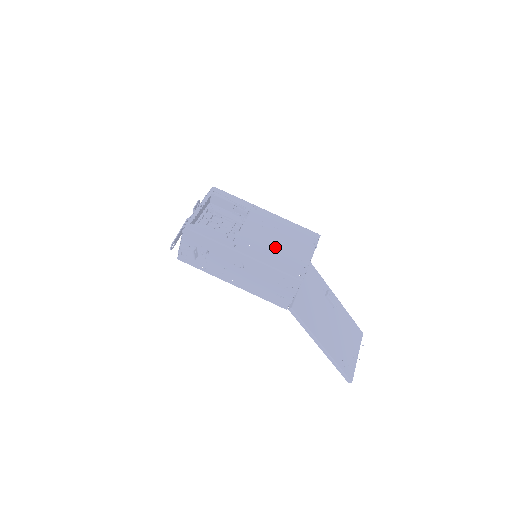
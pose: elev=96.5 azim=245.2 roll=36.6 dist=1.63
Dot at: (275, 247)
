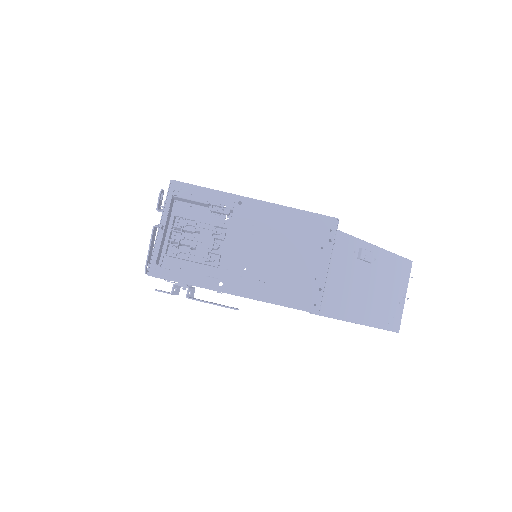
Dot at: (276, 267)
